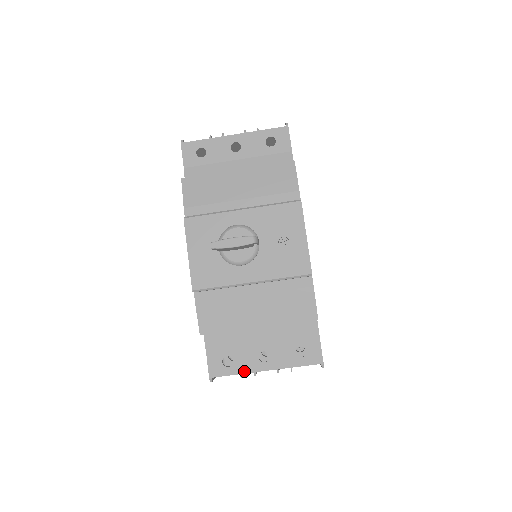
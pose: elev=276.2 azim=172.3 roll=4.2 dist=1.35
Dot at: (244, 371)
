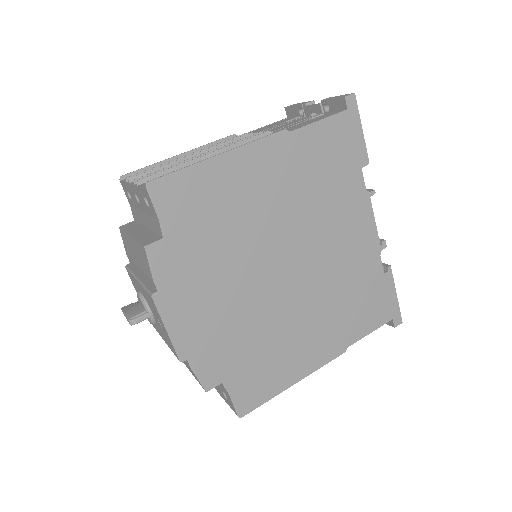
Dot at: occluded
